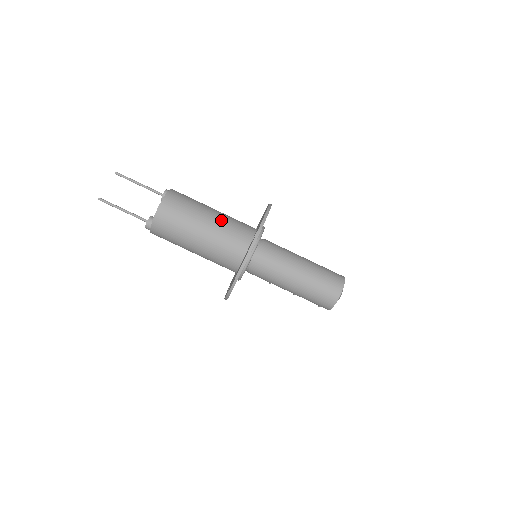
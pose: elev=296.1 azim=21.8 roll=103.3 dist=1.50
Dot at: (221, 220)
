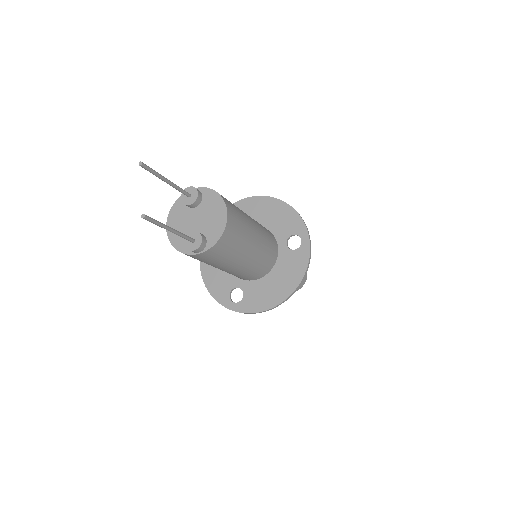
Dot at: (259, 226)
